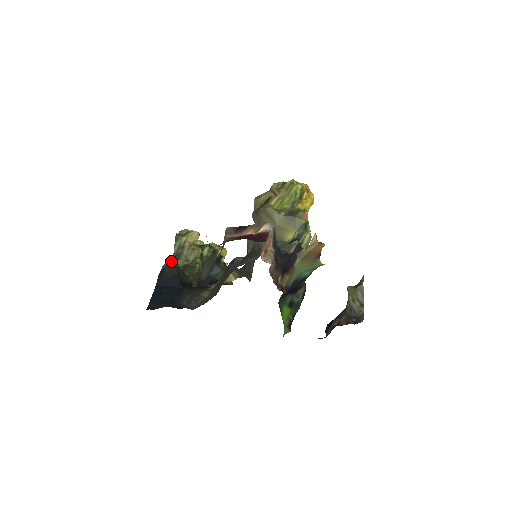
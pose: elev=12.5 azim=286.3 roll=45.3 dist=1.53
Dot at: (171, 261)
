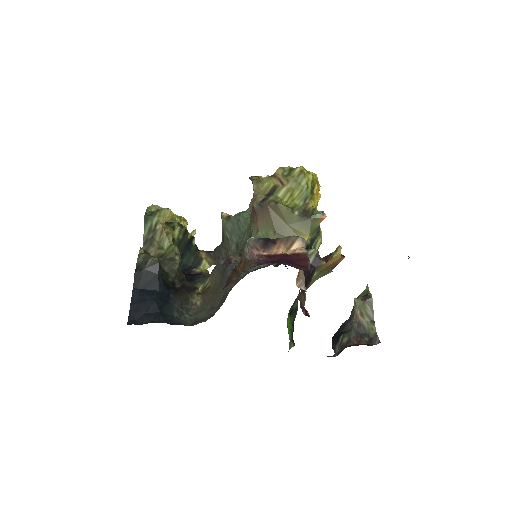
Dot at: (150, 255)
